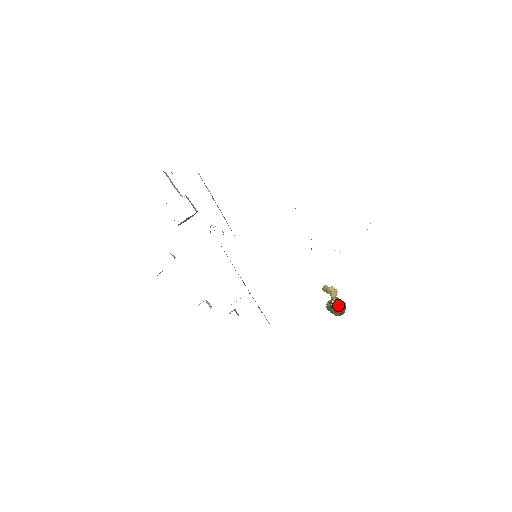
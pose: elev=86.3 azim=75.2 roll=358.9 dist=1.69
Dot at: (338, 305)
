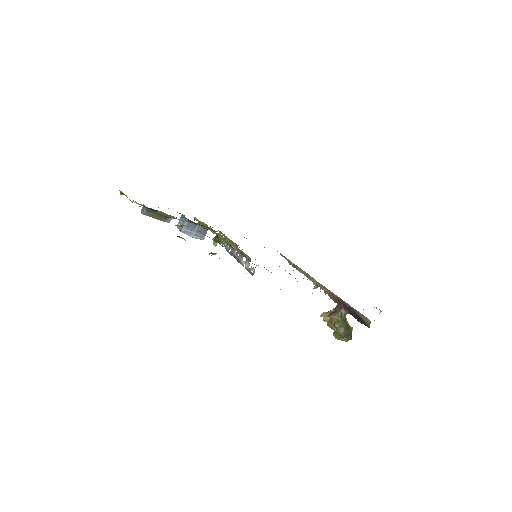
Dot at: (345, 315)
